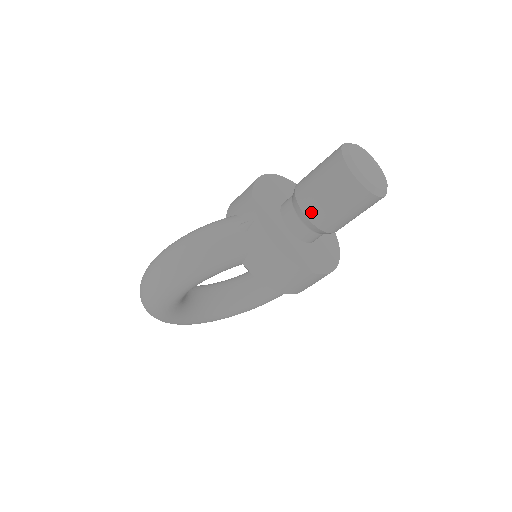
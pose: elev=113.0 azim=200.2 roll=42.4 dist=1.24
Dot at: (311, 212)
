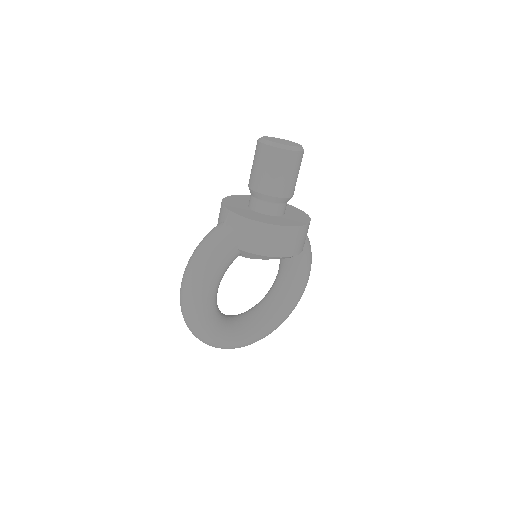
Dot at: (262, 188)
